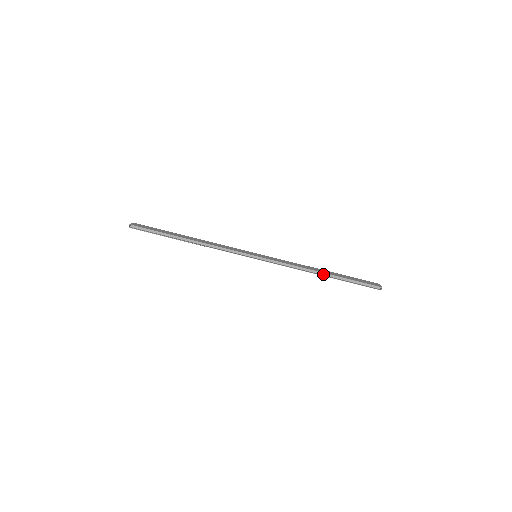
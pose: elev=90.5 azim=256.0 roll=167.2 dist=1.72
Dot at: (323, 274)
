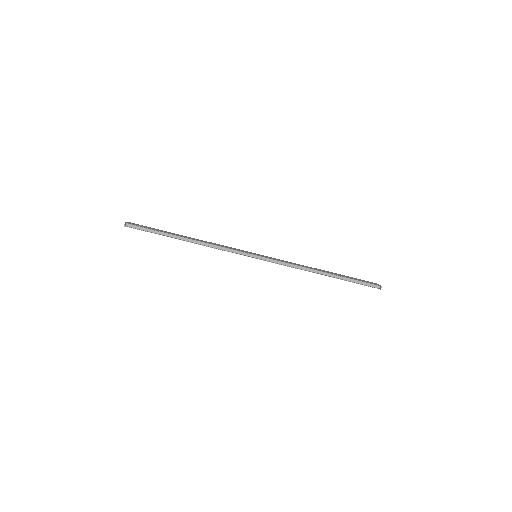
Dot at: (323, 274)
